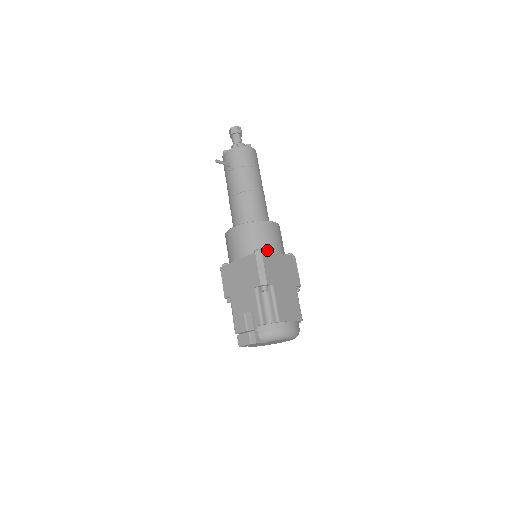
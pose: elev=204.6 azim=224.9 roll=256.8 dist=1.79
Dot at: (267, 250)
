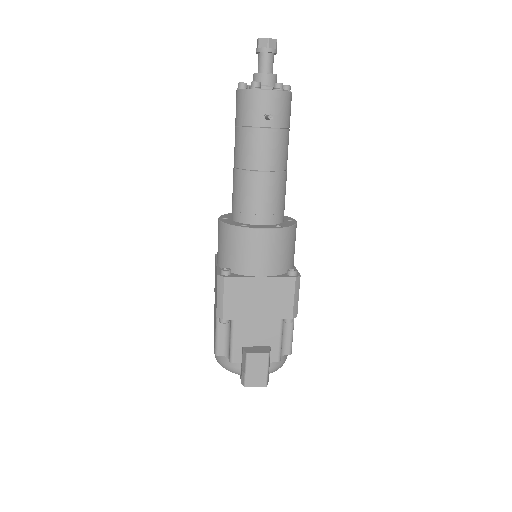
Dot at: (293, 265)
